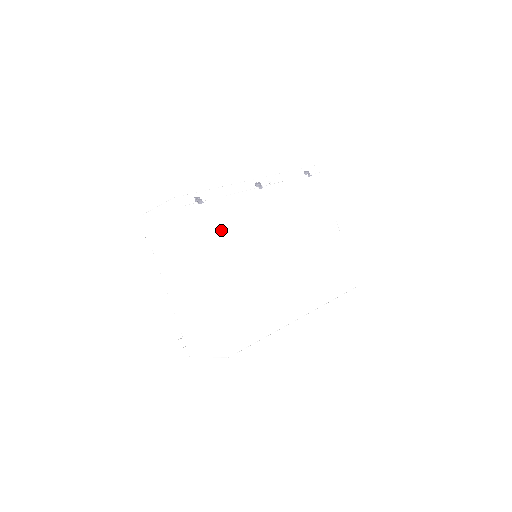
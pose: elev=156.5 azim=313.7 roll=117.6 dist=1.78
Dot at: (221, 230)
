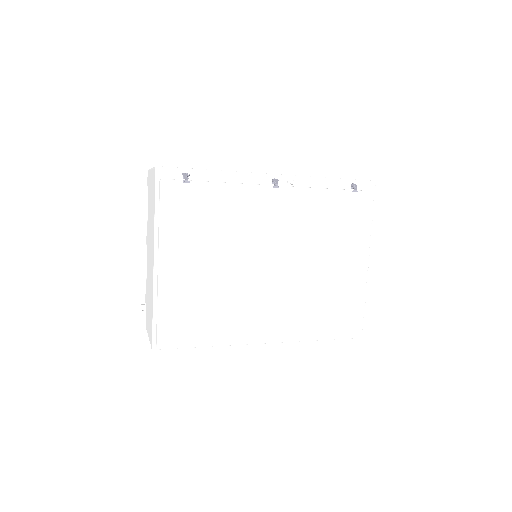
Dot at: (199, 218)
